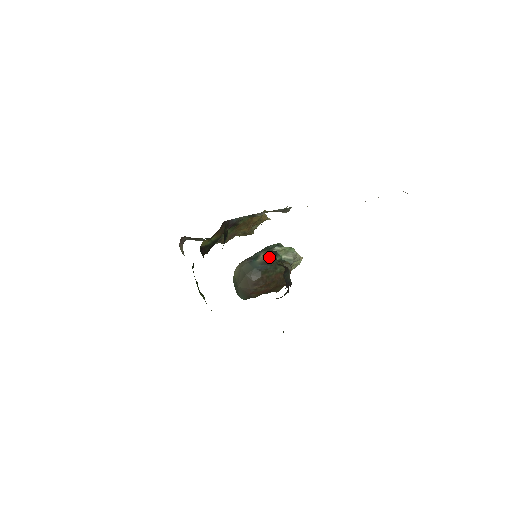
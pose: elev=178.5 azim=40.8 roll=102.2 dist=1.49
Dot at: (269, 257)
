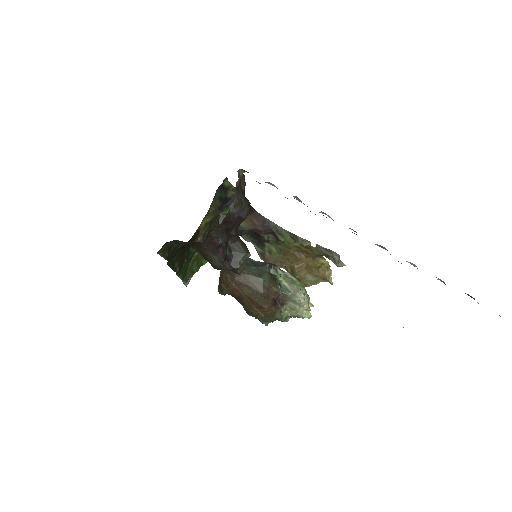
Dot at: (264, 263)
